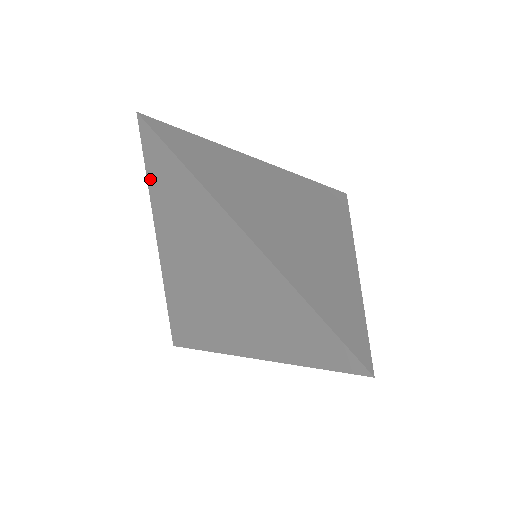
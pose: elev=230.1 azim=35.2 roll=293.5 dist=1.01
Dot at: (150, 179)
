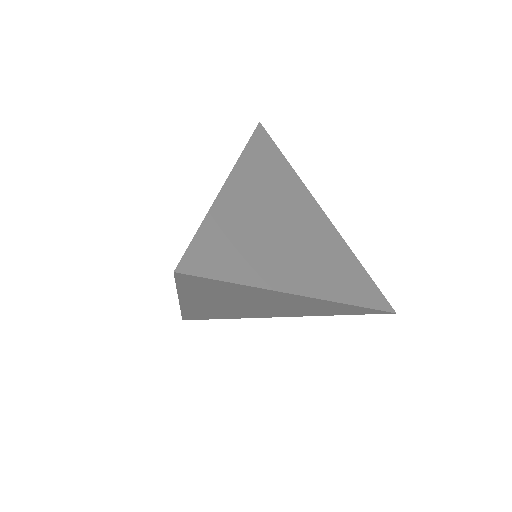
Dot at: (182, 288)
